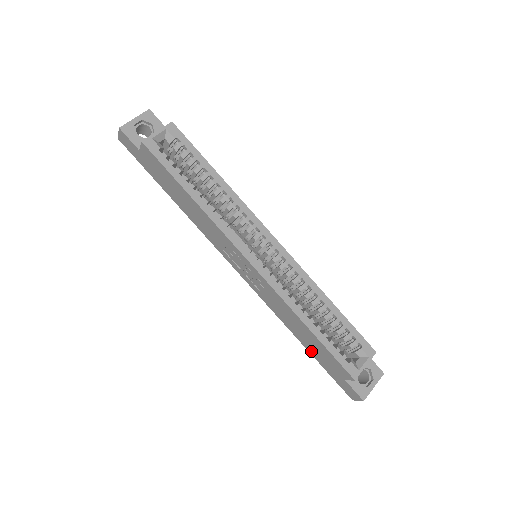
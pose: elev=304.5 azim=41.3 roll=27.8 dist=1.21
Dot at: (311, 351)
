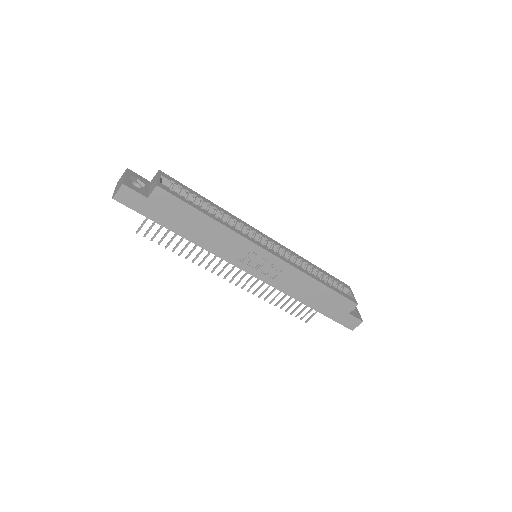
Dot at: (319, 308)
